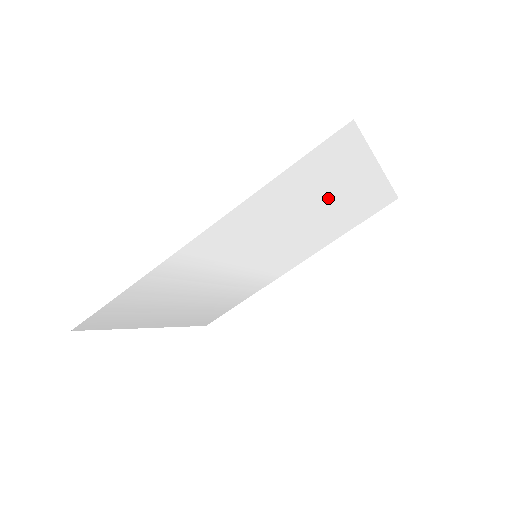
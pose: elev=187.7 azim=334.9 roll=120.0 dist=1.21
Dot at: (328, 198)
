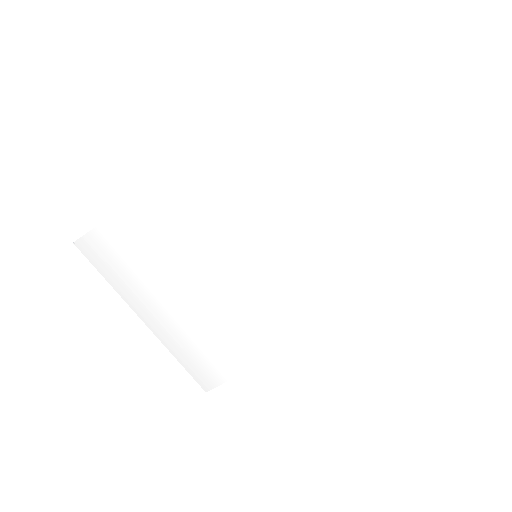
Dot at: (328, 194)
